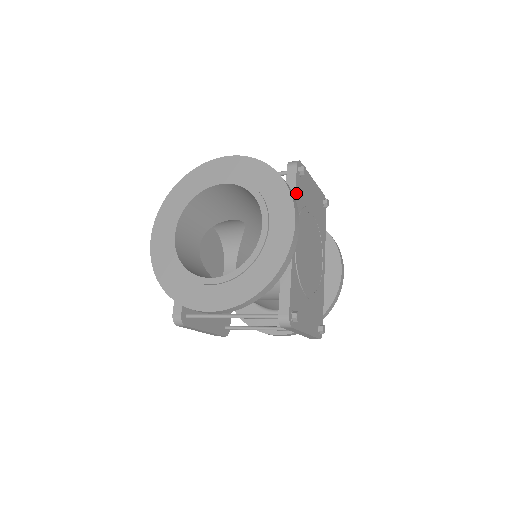
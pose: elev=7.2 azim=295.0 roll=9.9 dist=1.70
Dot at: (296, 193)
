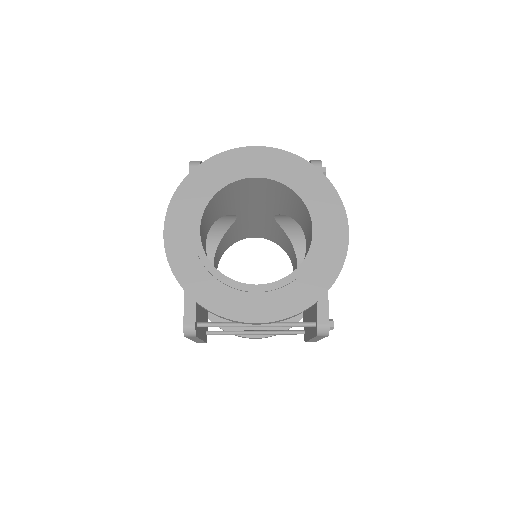
Dot at: occluded
